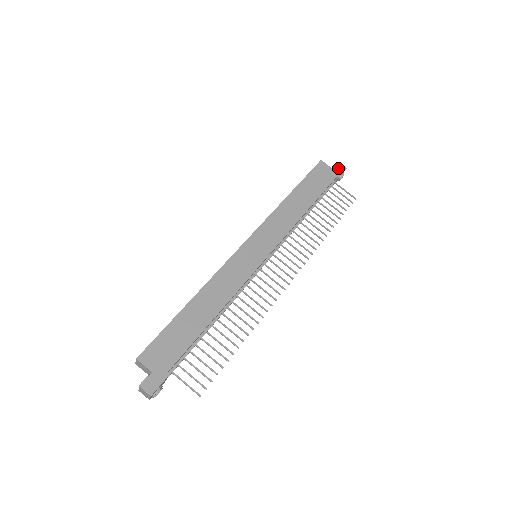
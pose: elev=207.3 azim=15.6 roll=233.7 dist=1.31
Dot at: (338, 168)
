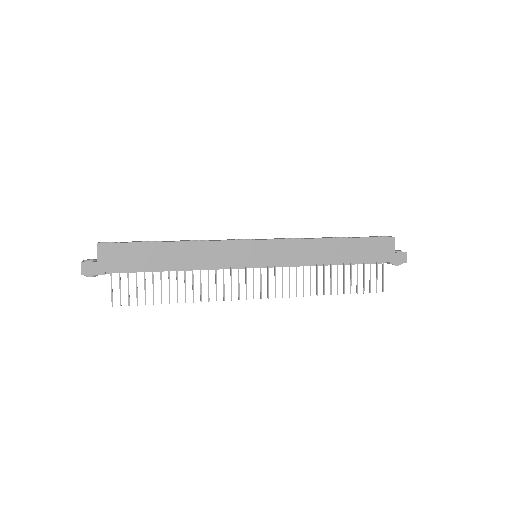
Dot at: (400, 256)
